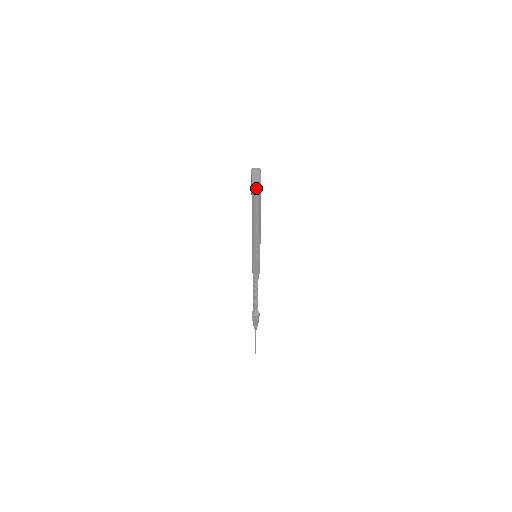
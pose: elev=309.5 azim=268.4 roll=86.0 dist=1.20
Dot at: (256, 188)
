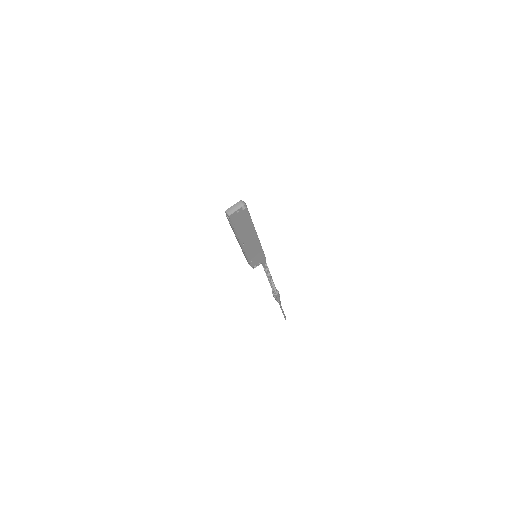
Dot at: (227, 215)
